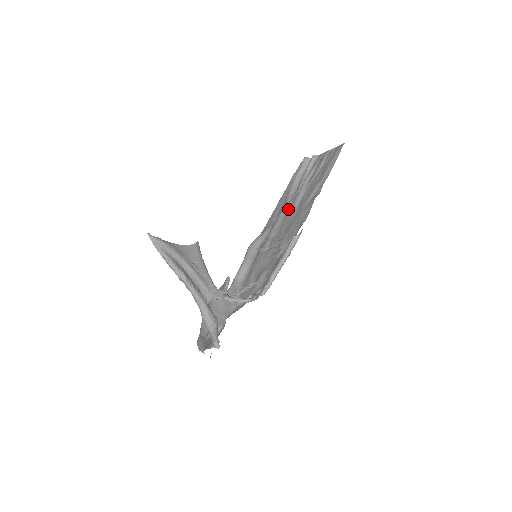
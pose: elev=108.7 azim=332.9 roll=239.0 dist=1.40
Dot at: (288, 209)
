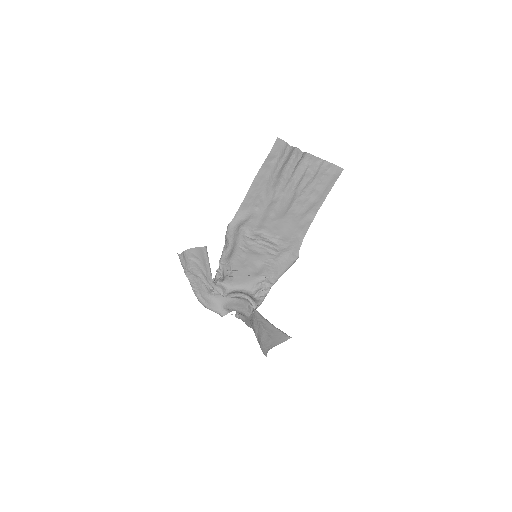
Dot at: (275, 206)
